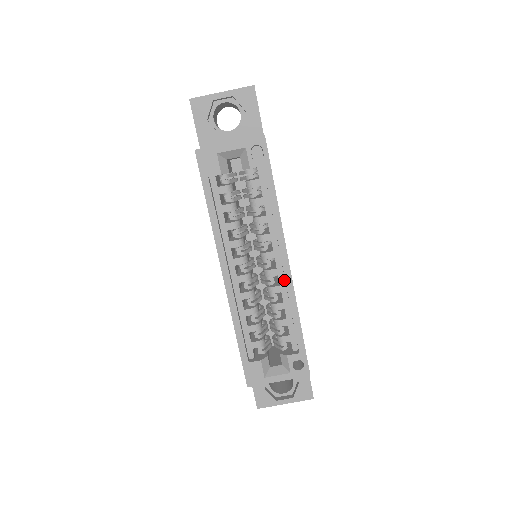
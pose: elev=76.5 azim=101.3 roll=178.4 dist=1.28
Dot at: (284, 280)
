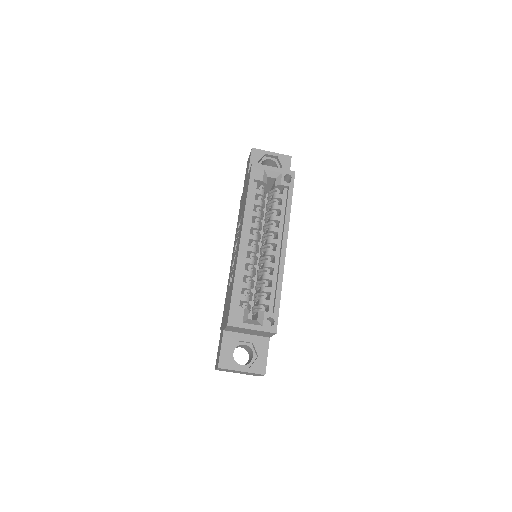
Dot at: (278, 260)
